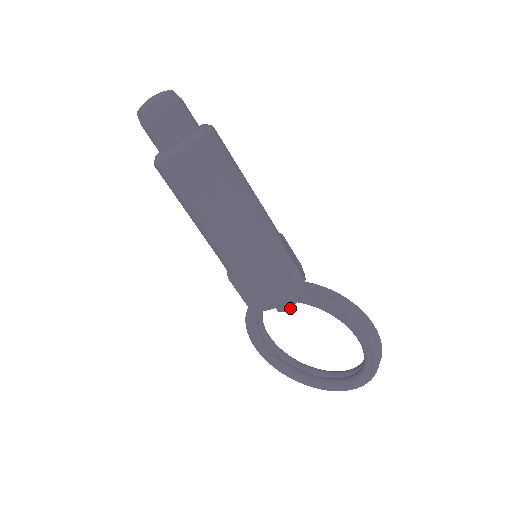
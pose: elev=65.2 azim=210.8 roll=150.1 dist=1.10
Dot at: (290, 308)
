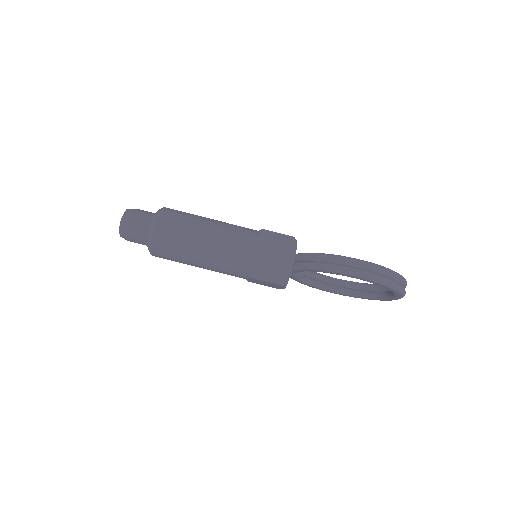
Dot at: (304, 274)
